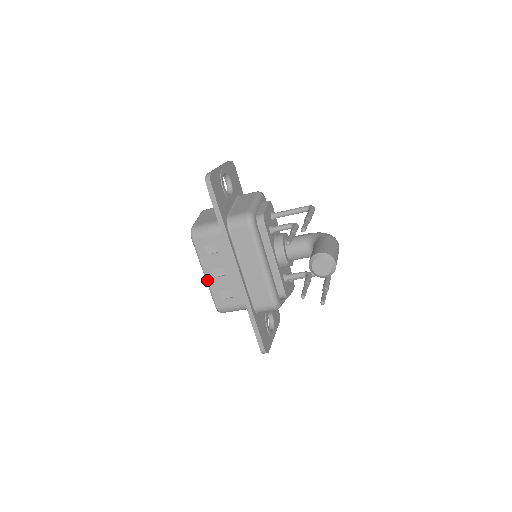
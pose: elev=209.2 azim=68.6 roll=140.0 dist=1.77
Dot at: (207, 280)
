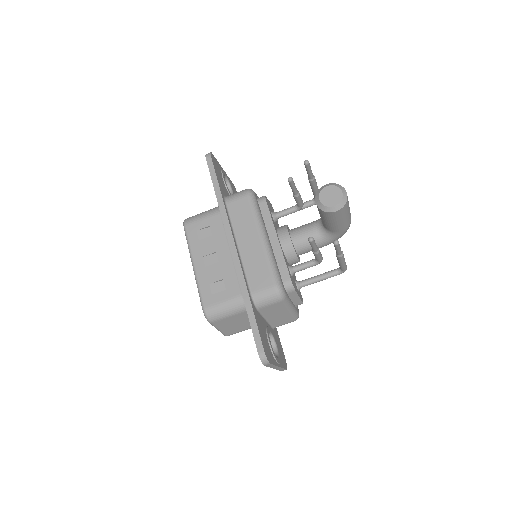
Dot at: (195, 272)
